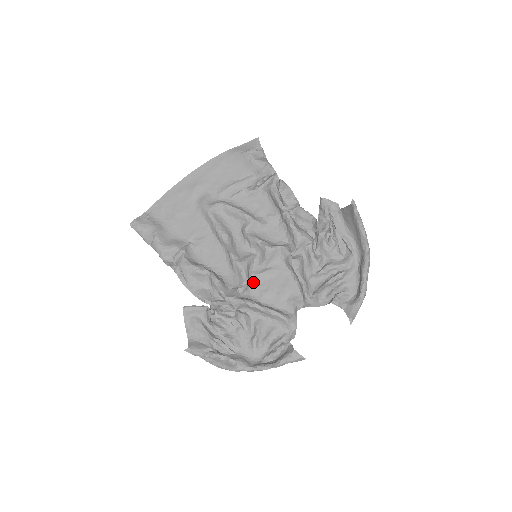
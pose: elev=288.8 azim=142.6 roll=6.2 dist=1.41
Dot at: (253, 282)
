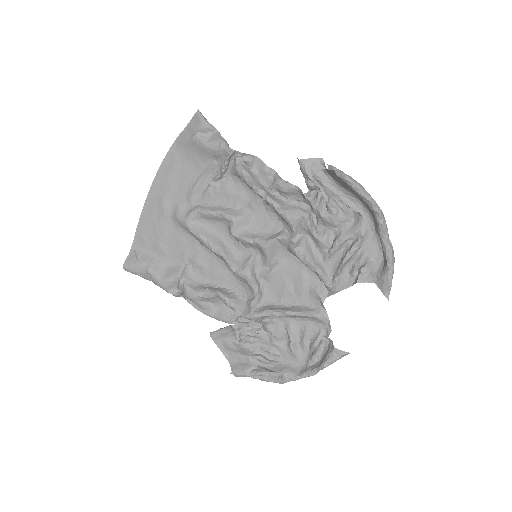
Dot at: (265, 285)
